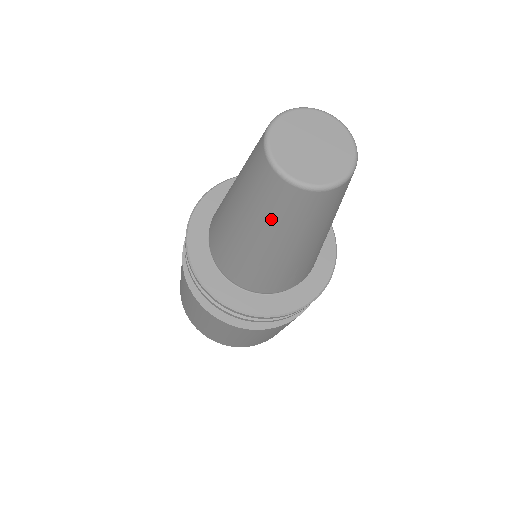
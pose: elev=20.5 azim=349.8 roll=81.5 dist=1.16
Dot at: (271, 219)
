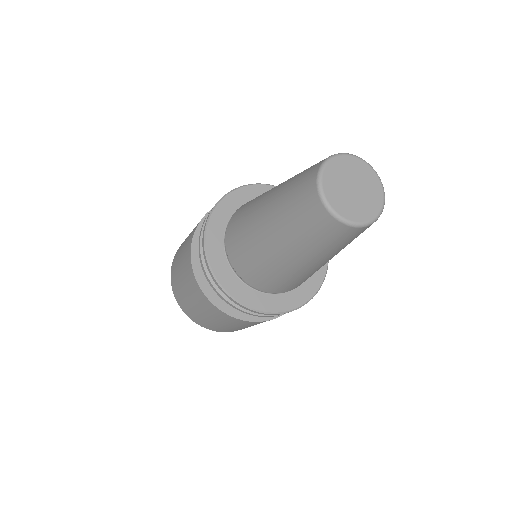
Dot at: (288, 214)
